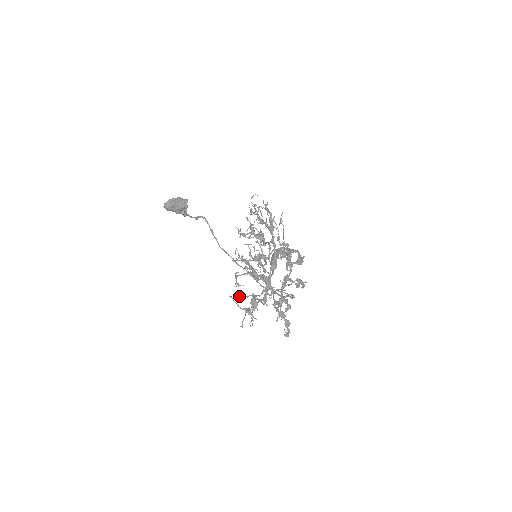
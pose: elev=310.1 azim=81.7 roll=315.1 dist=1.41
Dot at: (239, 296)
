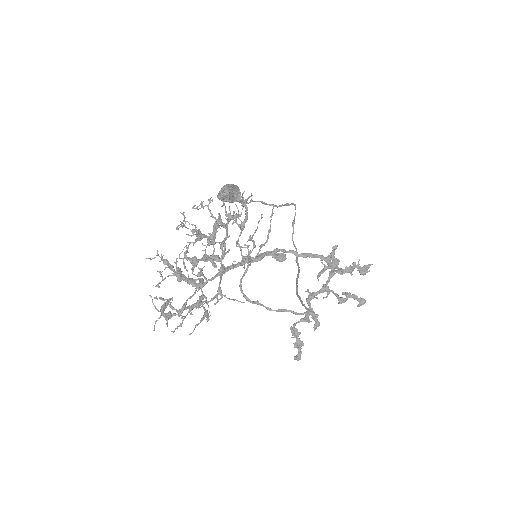
Dot at: (160, 297)
